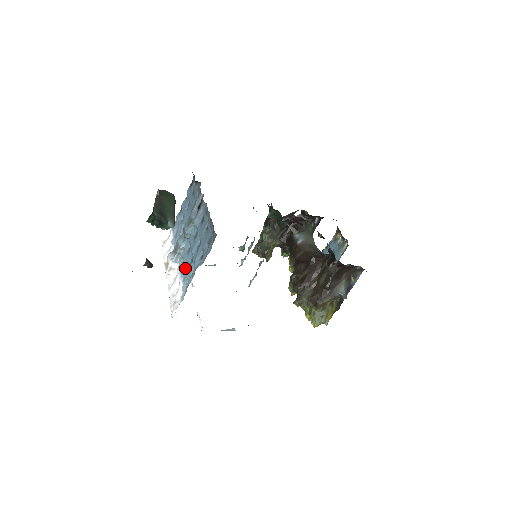
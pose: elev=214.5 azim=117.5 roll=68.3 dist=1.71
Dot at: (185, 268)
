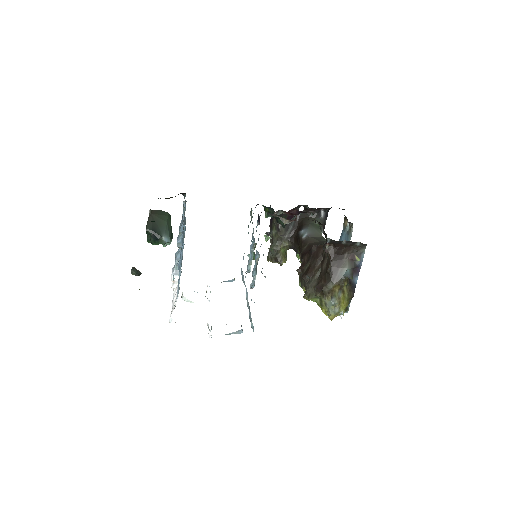
Dot at: occluded
